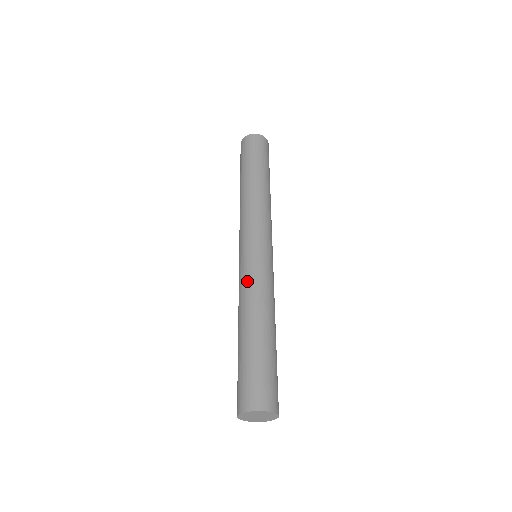
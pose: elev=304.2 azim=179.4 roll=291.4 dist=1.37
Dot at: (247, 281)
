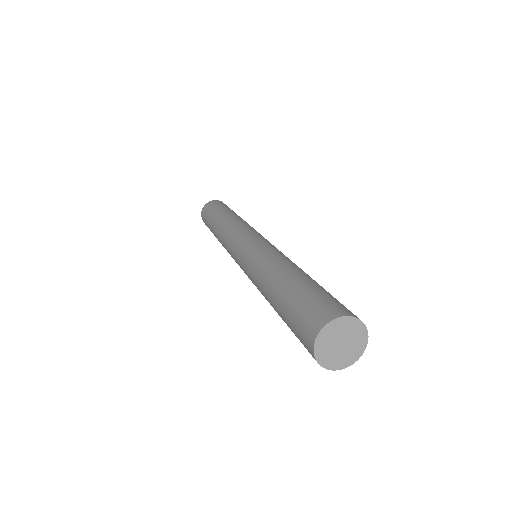
Dot at: (278, 251)
